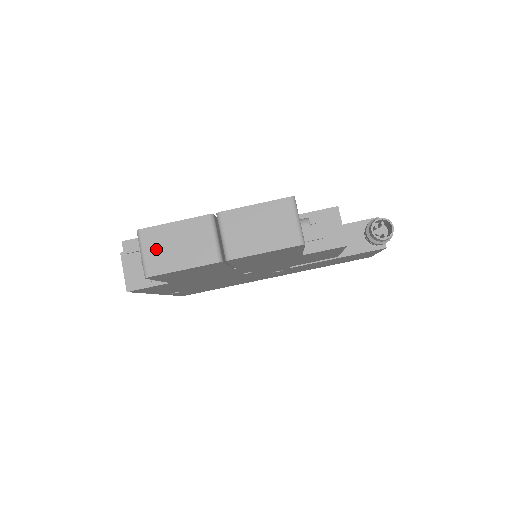
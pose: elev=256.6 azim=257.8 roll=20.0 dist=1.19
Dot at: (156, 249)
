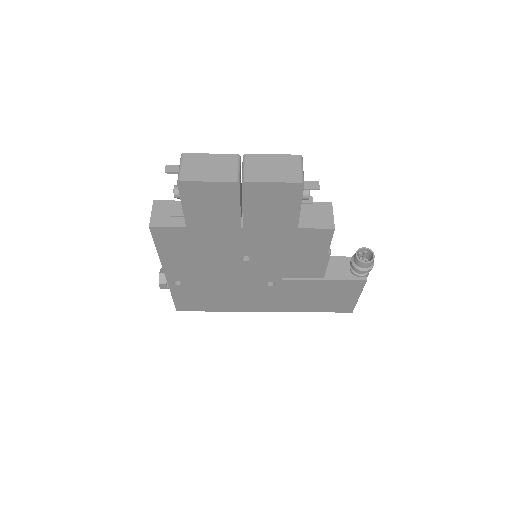
Dot at: (192, 166)
